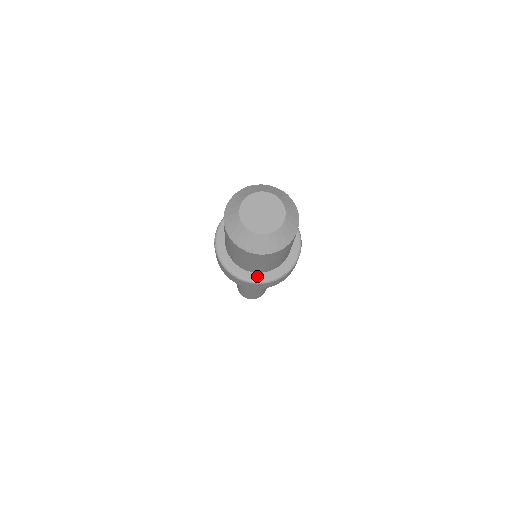
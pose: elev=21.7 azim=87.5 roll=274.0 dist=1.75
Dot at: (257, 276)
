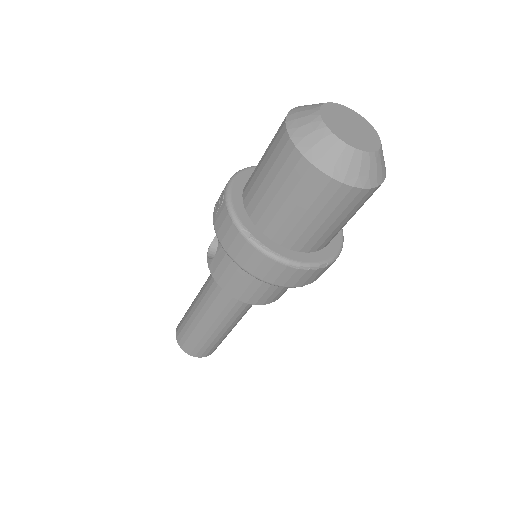
Dot at: (288, 253)
